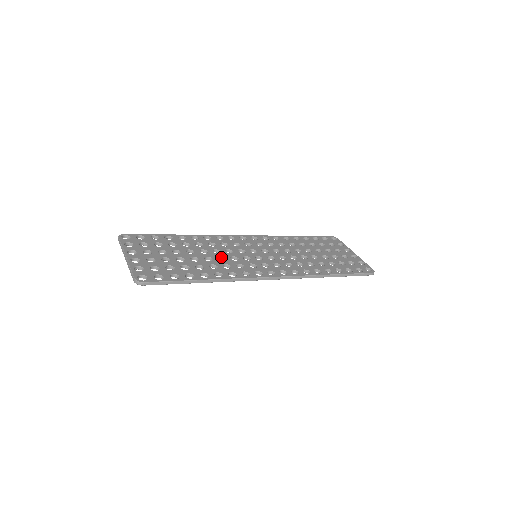
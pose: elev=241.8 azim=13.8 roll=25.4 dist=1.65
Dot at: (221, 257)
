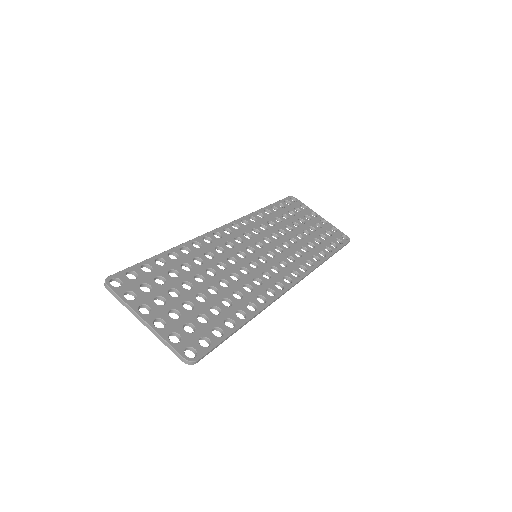
Dot at: (232, 274)
